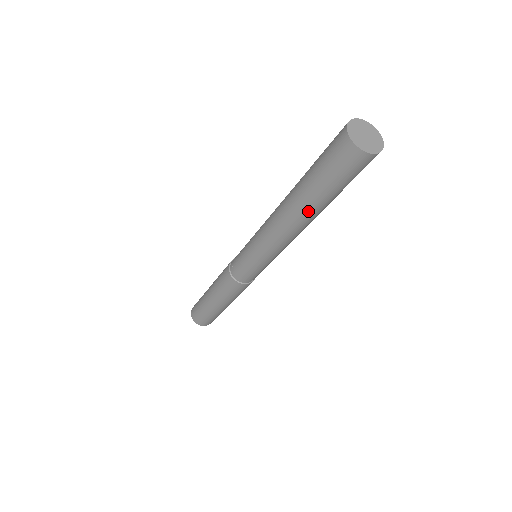
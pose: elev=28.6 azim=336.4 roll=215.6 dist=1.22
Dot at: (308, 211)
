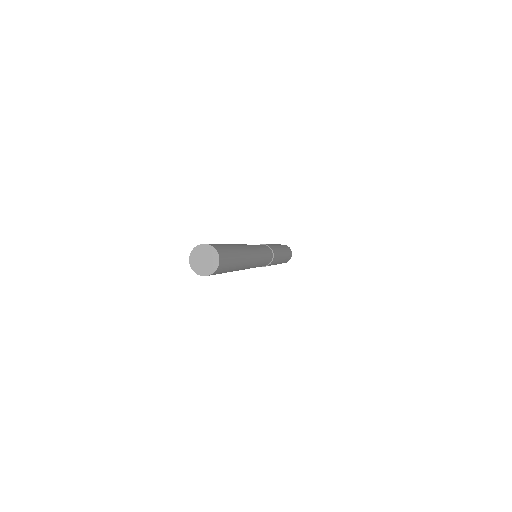
Dot at: occluded
